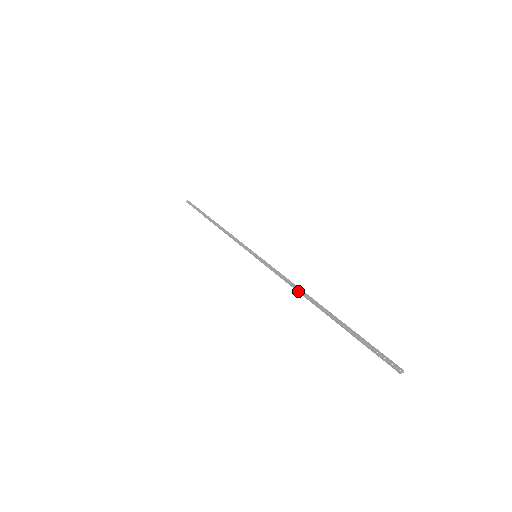
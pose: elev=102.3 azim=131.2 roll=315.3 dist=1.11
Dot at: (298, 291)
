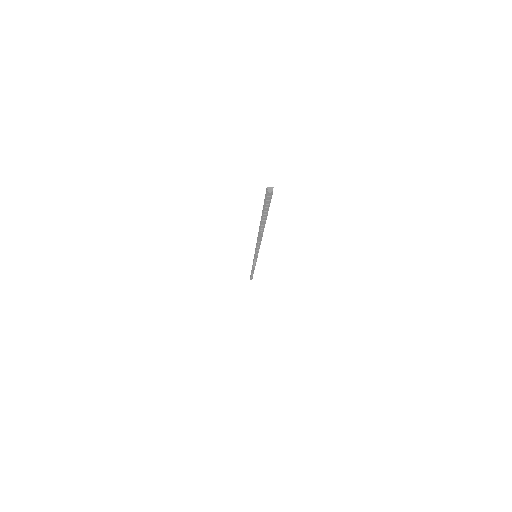
Dot at: occluded
